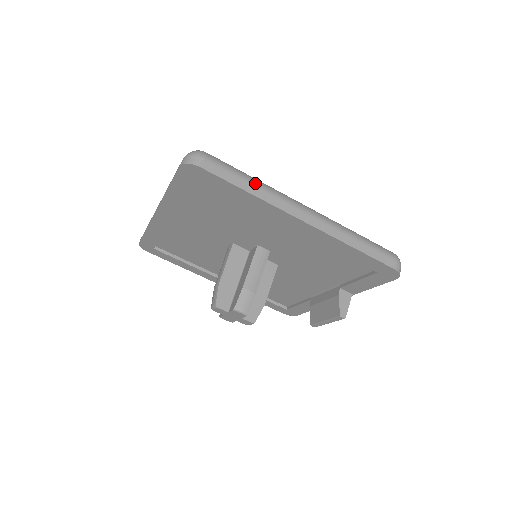
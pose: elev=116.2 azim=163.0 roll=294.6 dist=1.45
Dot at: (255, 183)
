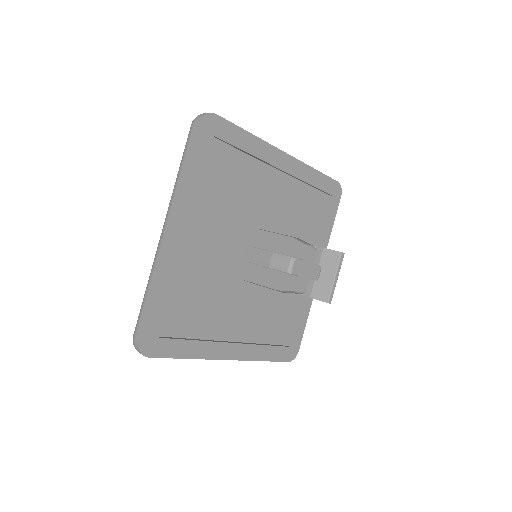
Dot at: occluded
